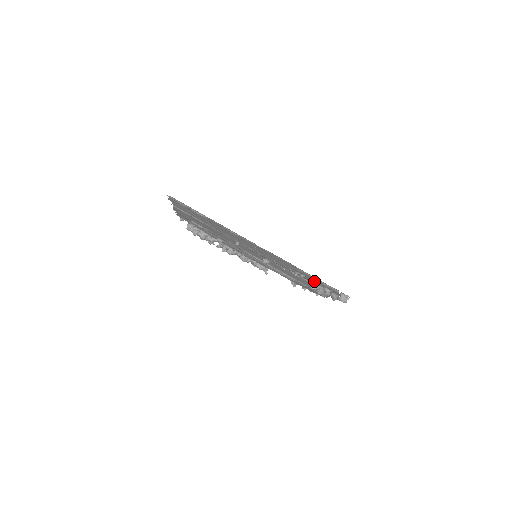
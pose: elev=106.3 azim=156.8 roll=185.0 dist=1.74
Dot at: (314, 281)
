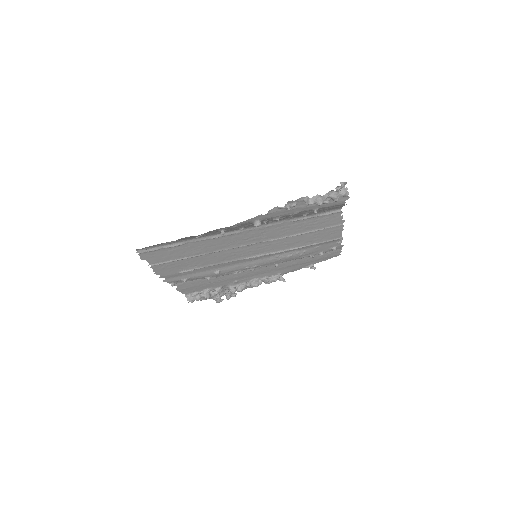
Dot at: (306, 198)
